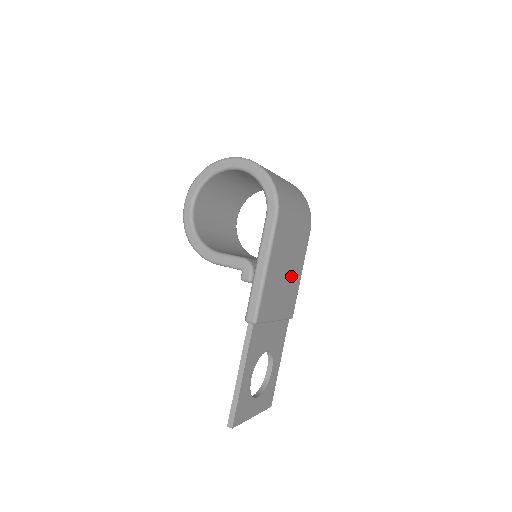
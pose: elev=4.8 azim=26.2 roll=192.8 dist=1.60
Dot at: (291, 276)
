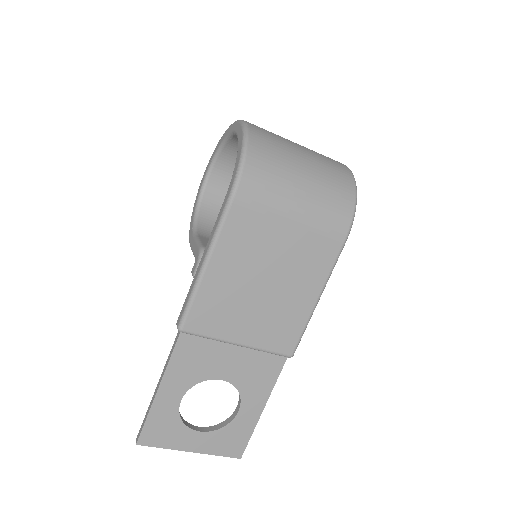
Dot at: (282, 295)
